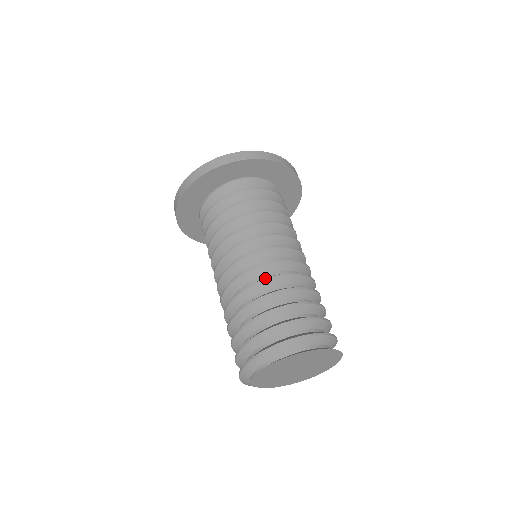
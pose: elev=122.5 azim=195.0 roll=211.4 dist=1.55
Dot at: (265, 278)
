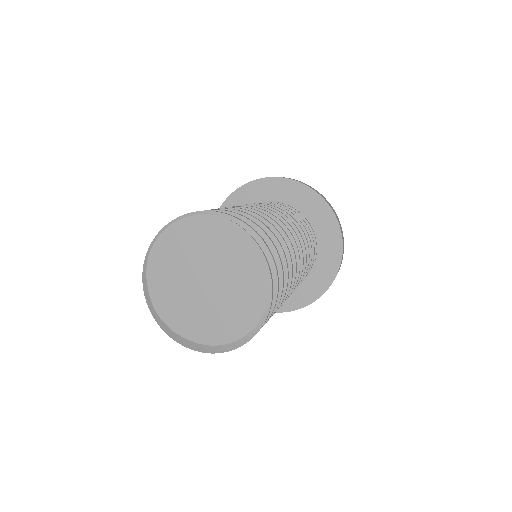
Dot at: occluded
